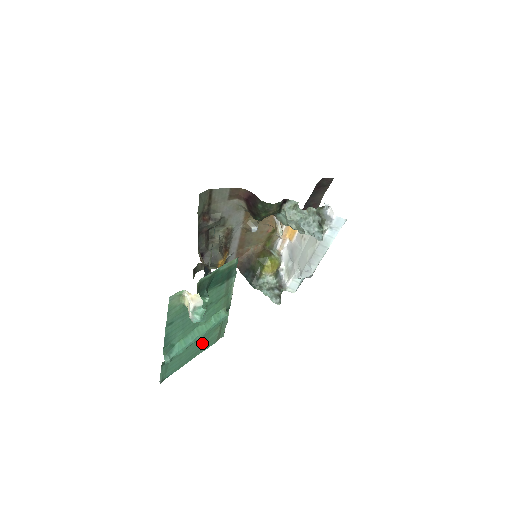
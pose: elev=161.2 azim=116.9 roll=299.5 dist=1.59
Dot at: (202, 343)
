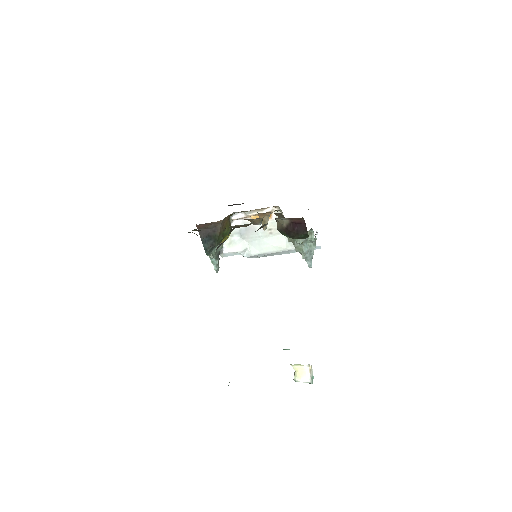
Dot at: occluded
